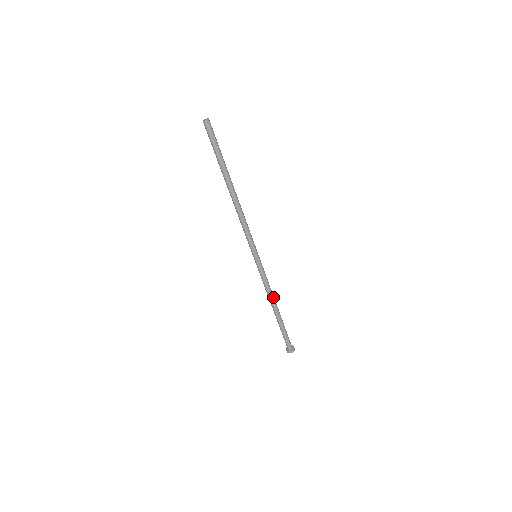
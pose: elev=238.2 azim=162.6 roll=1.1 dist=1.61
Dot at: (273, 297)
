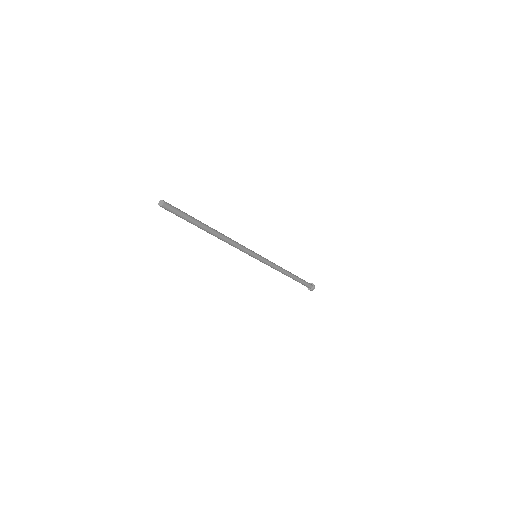
Dot at: (283, 270)
